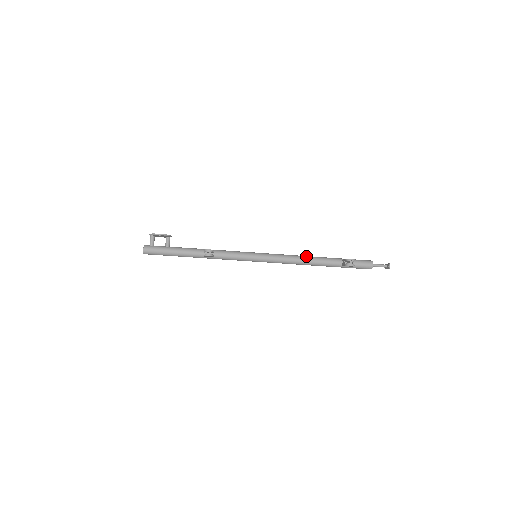
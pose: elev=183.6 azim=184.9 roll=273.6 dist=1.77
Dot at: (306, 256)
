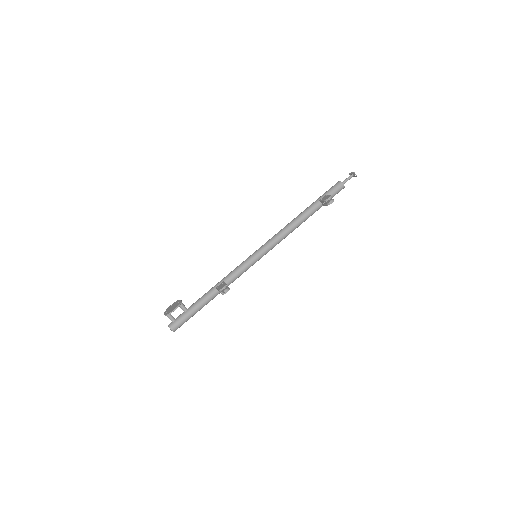
Dot at: (291, 222)
